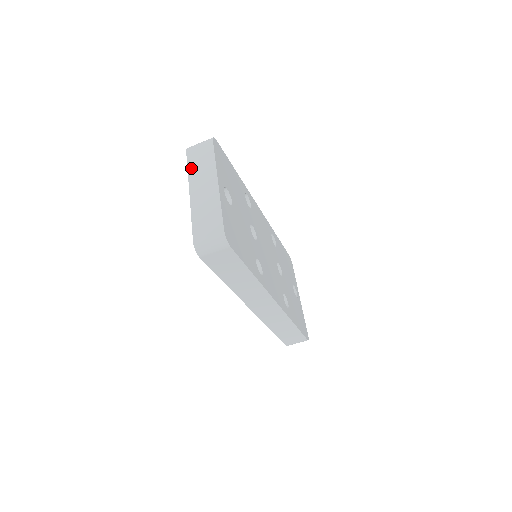
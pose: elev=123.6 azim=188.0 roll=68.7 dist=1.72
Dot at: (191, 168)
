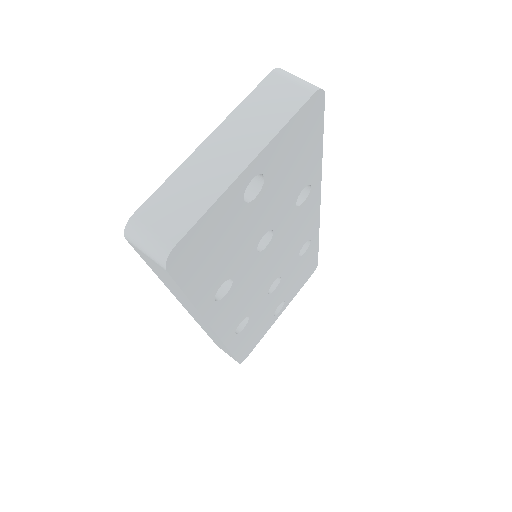
Dot at: (247, 104)
